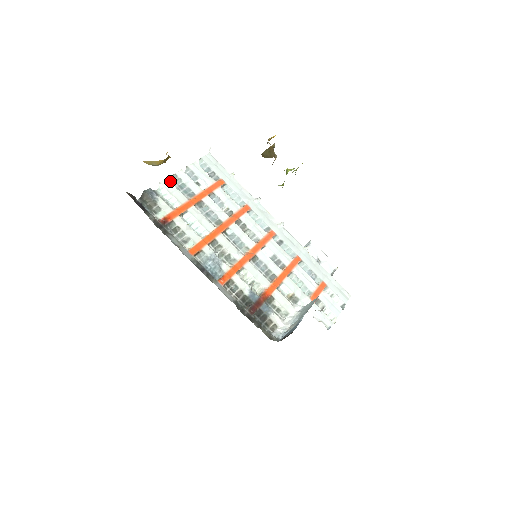
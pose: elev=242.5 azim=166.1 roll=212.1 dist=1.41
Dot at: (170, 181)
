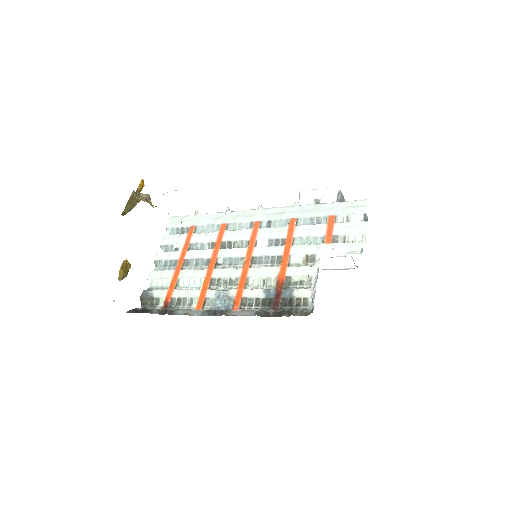
Dot at: (155, 270)
